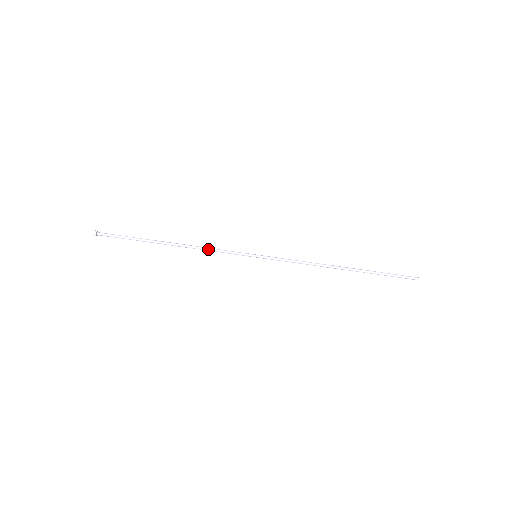
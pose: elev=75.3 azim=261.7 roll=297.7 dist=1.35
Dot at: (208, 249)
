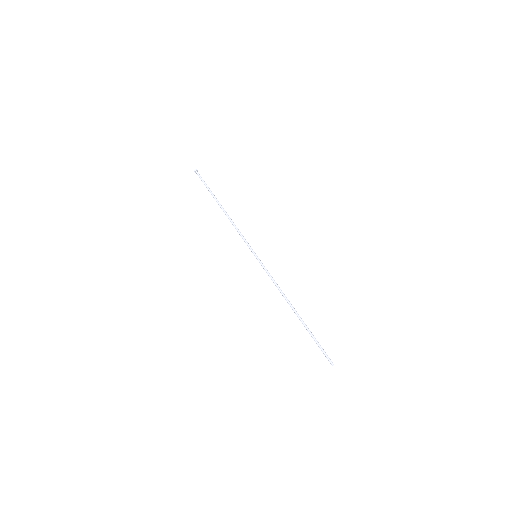
Dot at: (237, 228)
